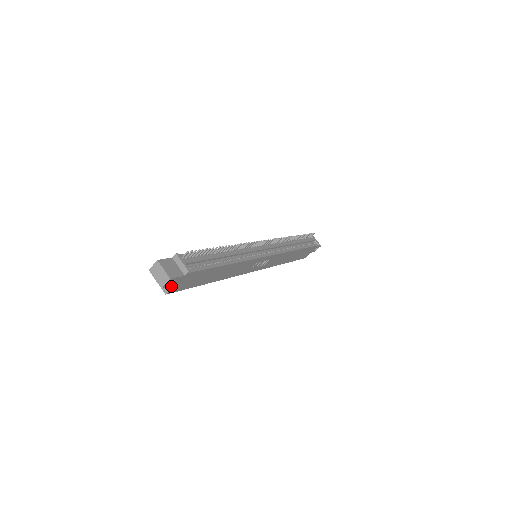
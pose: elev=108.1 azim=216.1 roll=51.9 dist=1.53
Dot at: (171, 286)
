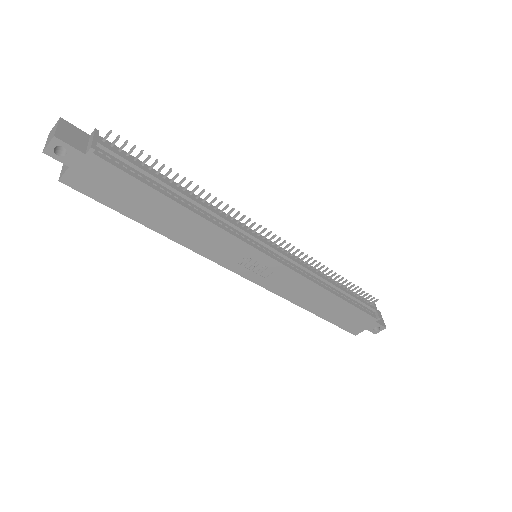
Dot at: (67, 168)
